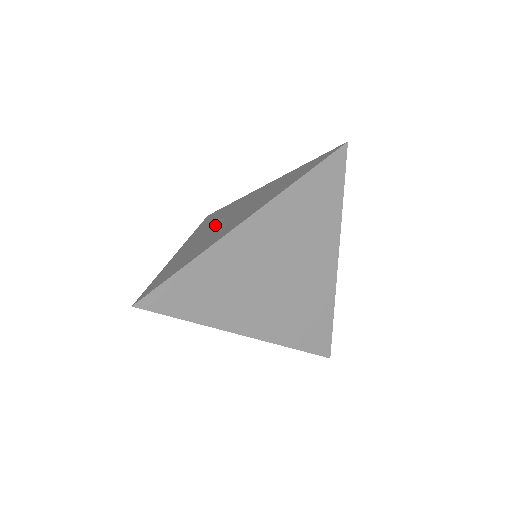
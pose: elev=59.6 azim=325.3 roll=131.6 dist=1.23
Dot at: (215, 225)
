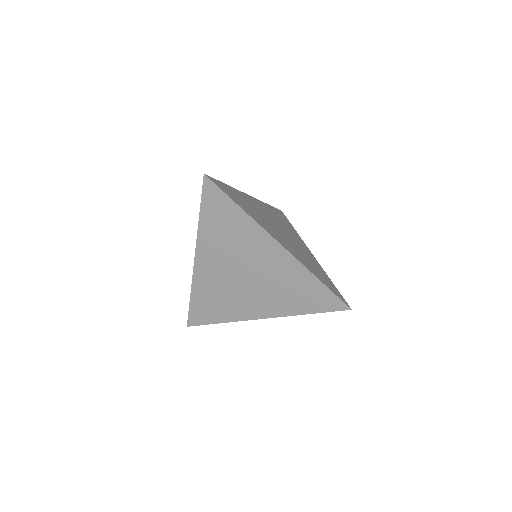
Dot at: occluded
